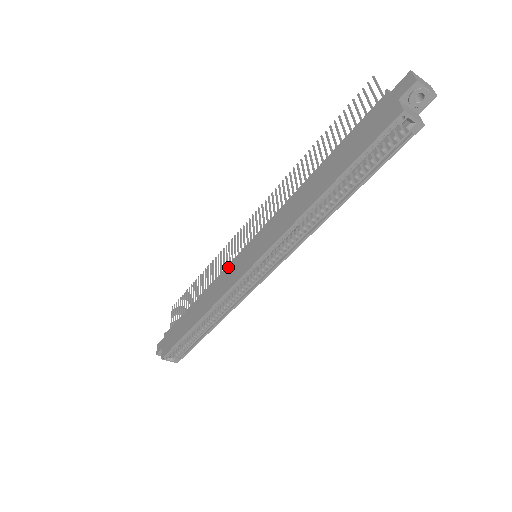
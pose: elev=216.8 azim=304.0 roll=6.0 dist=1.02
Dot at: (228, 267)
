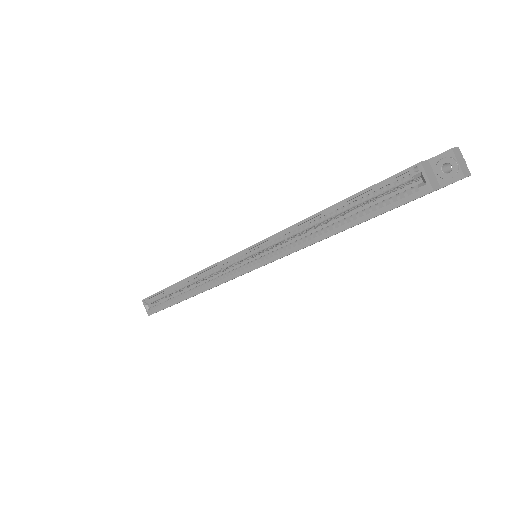
Dot at: occluded
